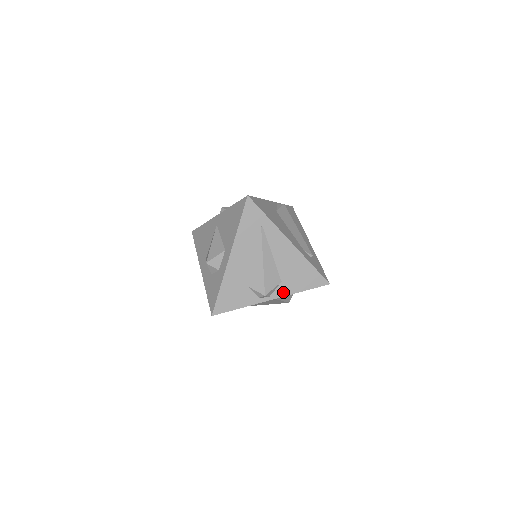
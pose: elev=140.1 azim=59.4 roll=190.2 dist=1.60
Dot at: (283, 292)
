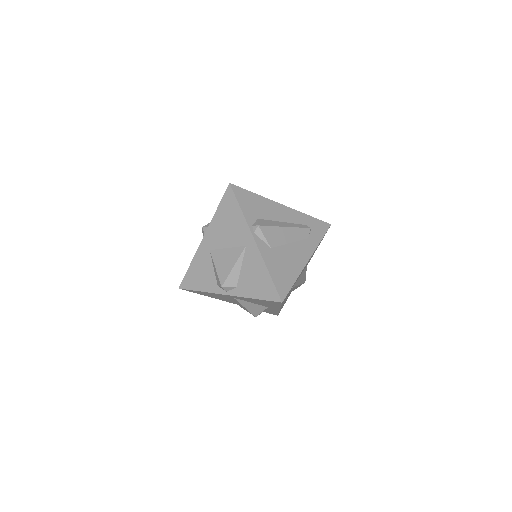
Dot at: occluded
